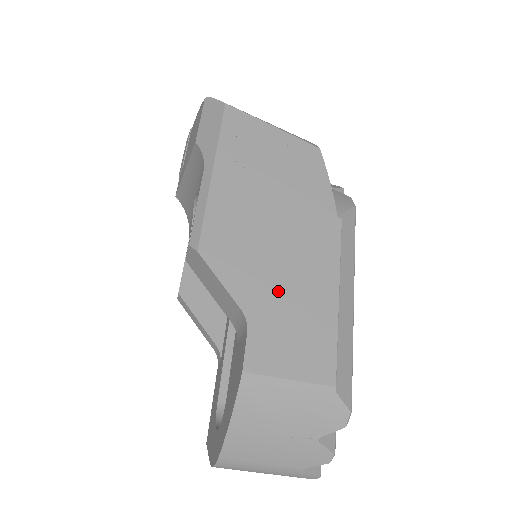
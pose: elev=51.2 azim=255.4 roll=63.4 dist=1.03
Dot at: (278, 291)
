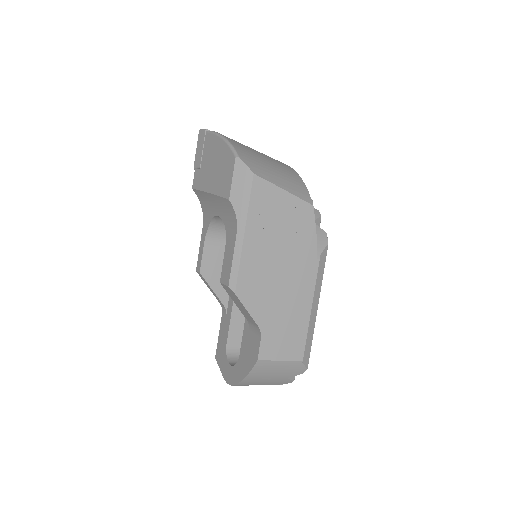
Dot at: (279, 312)
